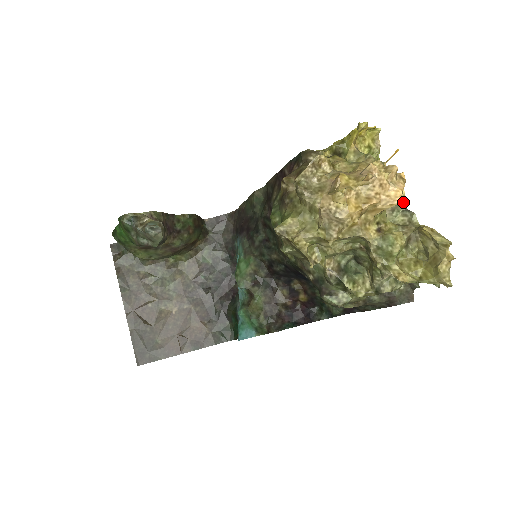
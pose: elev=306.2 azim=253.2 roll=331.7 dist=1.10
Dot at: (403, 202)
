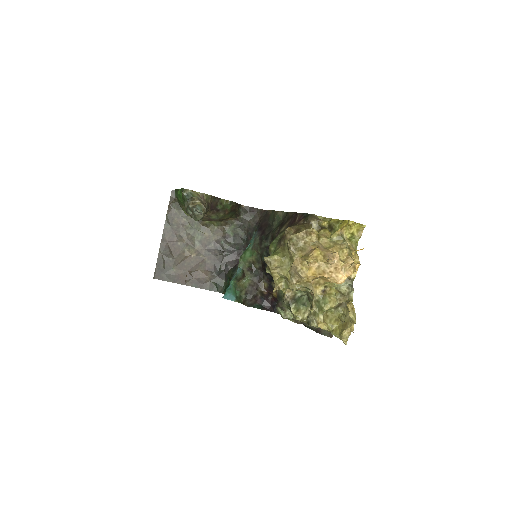
Dot at: (353, 279)
